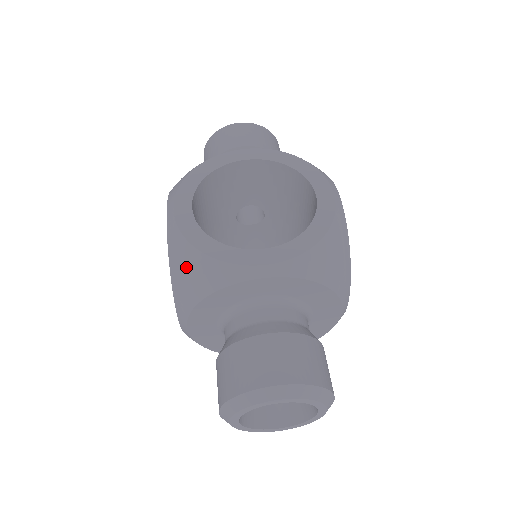
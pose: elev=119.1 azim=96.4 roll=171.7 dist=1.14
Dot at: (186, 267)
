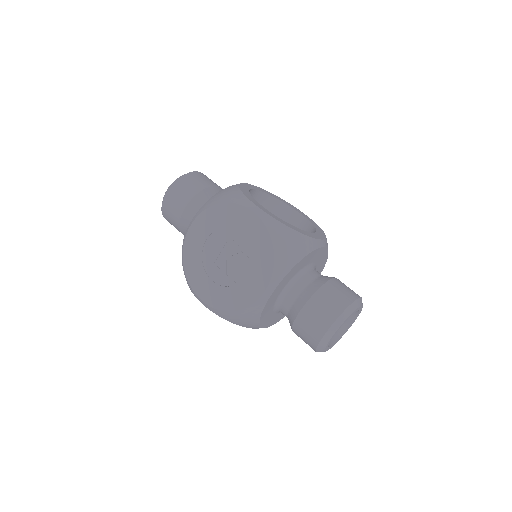
Dot at: (288, 241)
